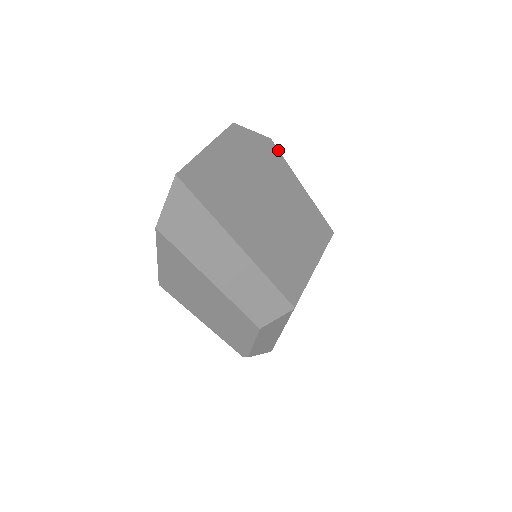
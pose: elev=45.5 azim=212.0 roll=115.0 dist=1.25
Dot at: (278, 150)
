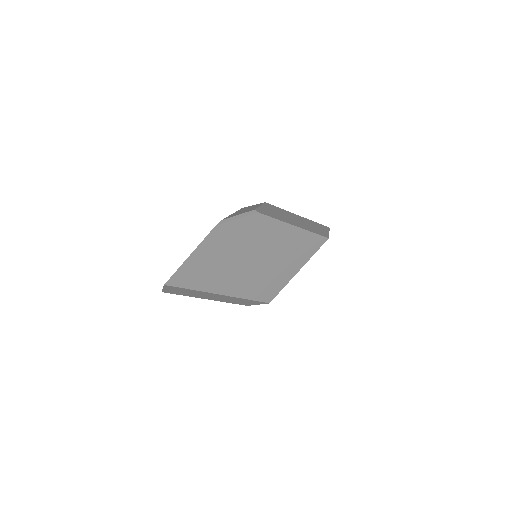
Dot at: (266, 215)
